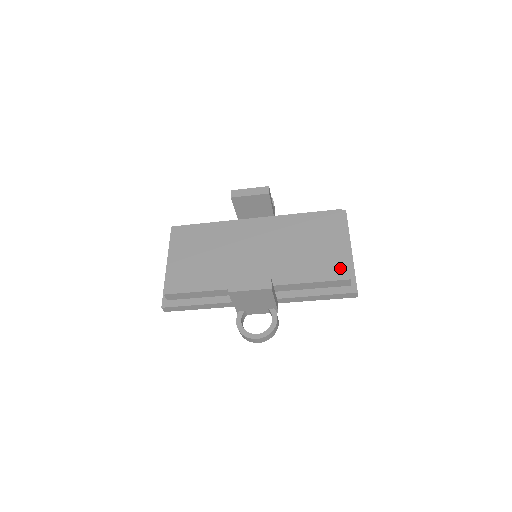
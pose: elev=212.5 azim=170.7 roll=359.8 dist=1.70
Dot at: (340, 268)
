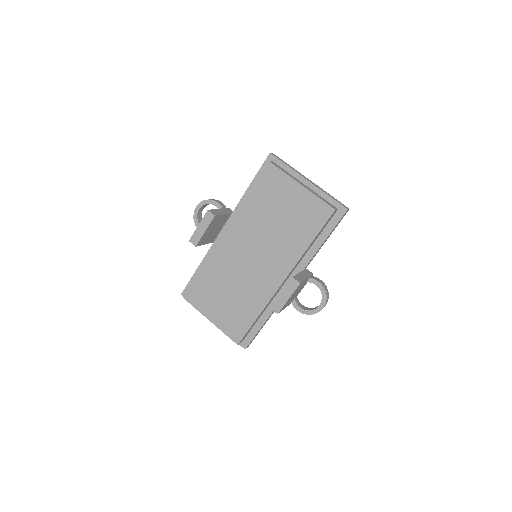
Dot at: (319, 209)
